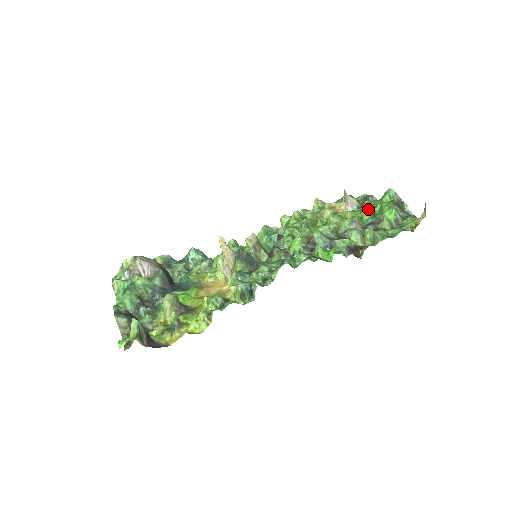
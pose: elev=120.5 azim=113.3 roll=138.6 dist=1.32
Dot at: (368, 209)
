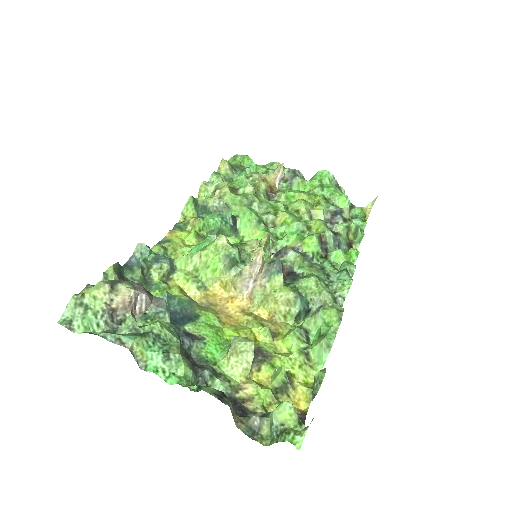
Dot at: (312, 190)
